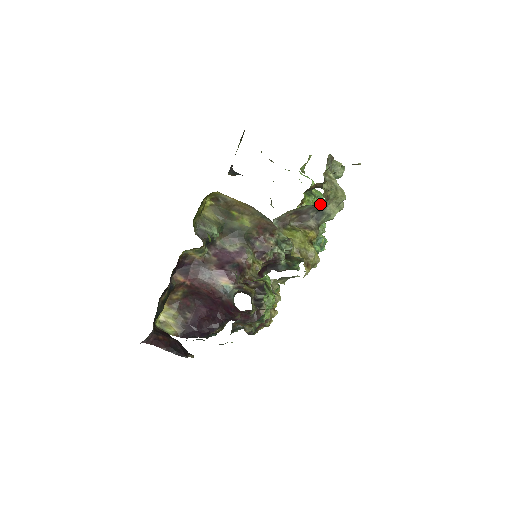
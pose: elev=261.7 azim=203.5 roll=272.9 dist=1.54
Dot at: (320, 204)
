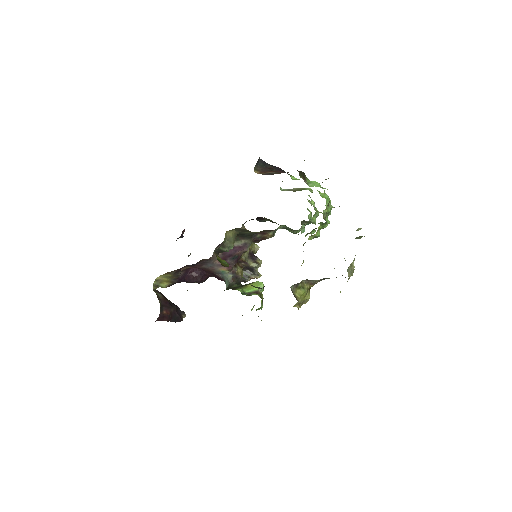
Dot at: occluded
